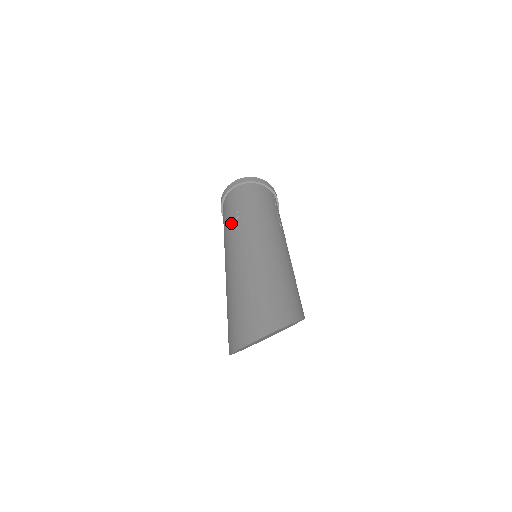
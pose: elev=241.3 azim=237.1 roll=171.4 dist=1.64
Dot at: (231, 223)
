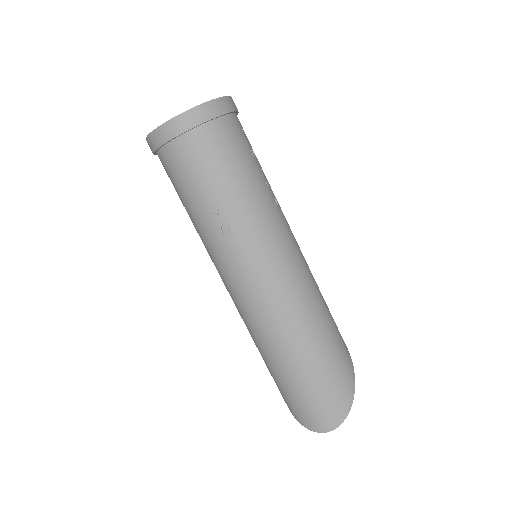
Dot at: (215, 233)
